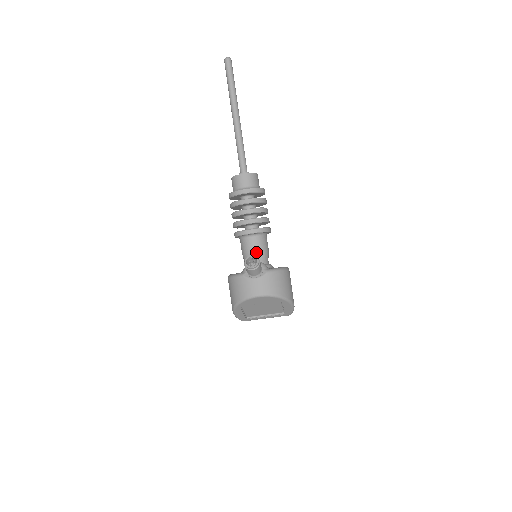
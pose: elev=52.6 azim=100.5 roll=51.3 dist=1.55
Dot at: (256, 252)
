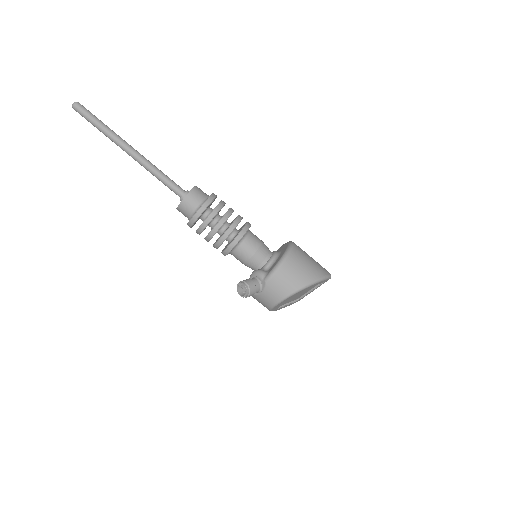
Dot at: (249, 261)
